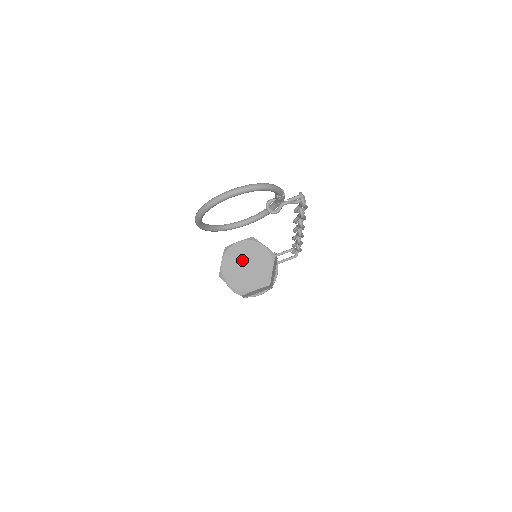
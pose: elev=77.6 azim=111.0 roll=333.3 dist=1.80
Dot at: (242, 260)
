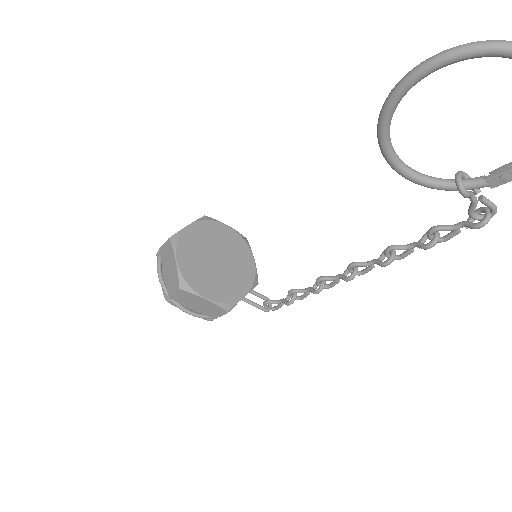
Dot at: (217, 248)
